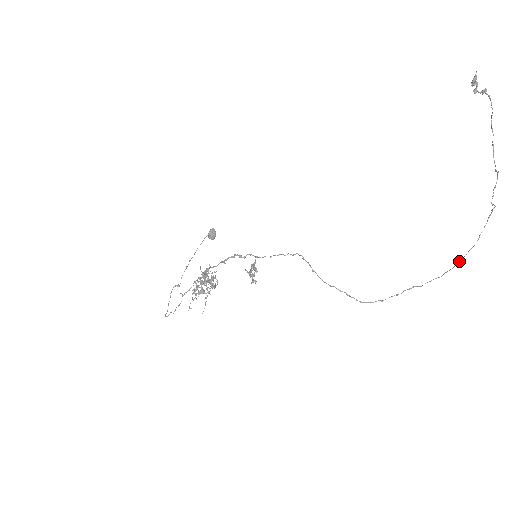
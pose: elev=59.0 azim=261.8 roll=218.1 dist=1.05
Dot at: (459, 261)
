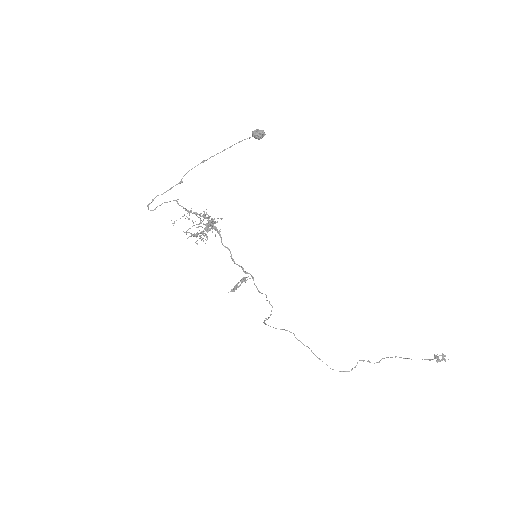
Dot at: (317, 357)
